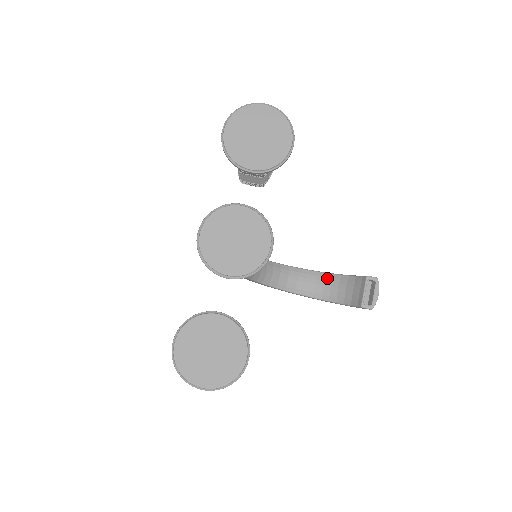
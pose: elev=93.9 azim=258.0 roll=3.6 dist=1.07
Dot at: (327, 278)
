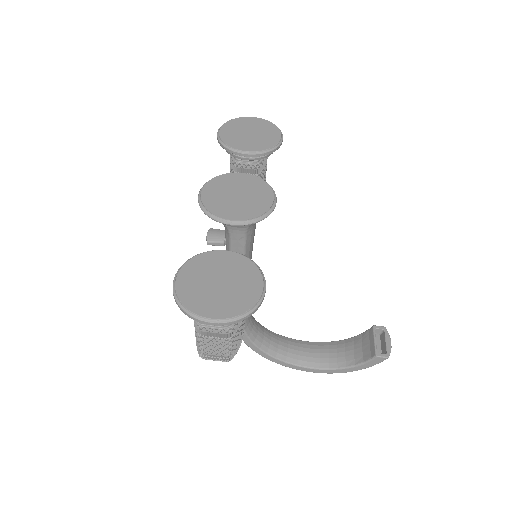
Dot at: (330, 345)
